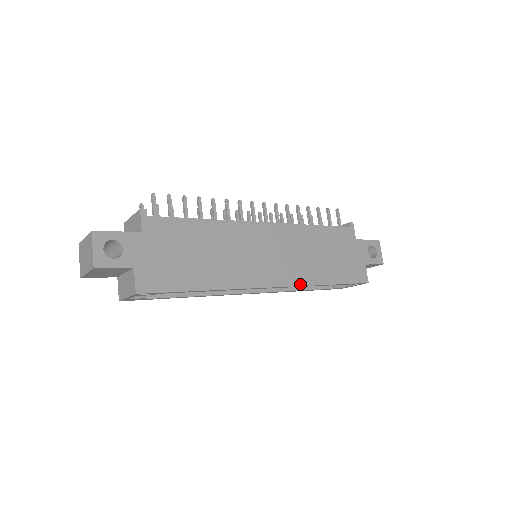
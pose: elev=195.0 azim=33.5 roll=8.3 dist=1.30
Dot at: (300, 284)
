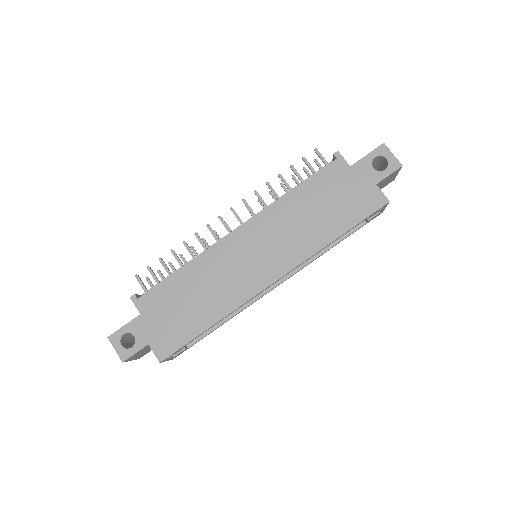
Dot at: (302, 260)
